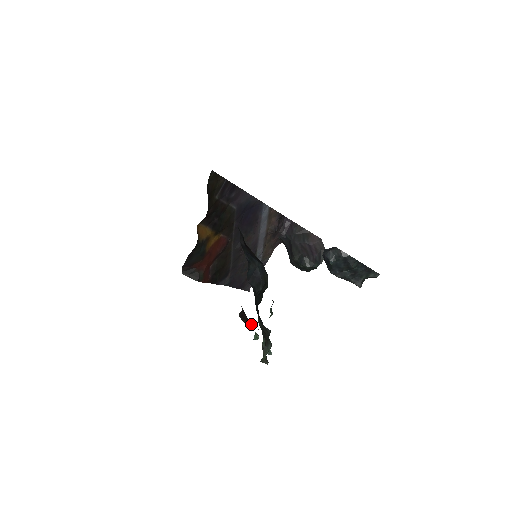
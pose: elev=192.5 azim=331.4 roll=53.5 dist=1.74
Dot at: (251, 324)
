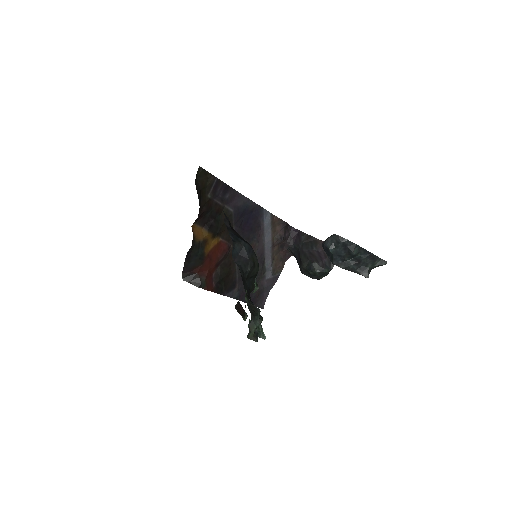
Dot at: occluded
